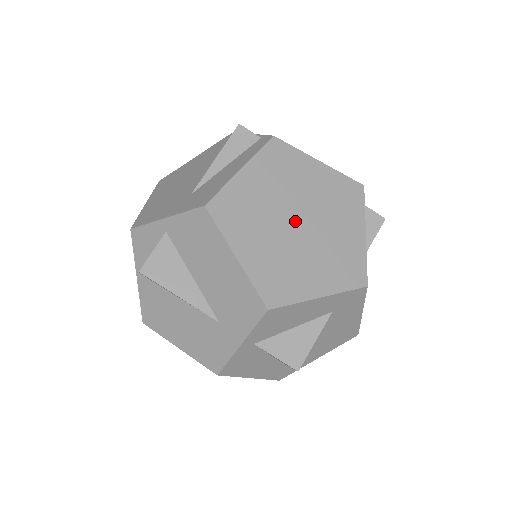
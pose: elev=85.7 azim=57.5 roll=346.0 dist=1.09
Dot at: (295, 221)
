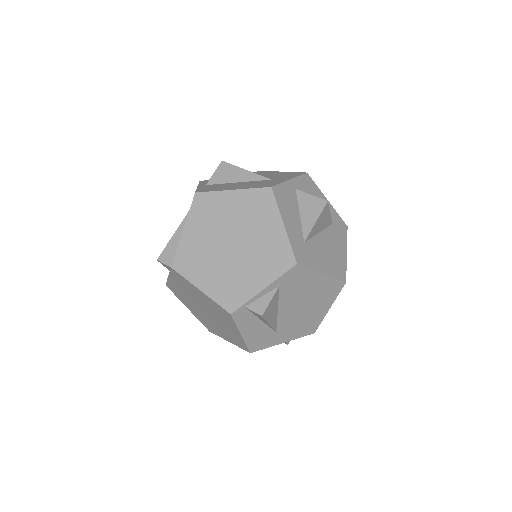
Dot at: occluded
